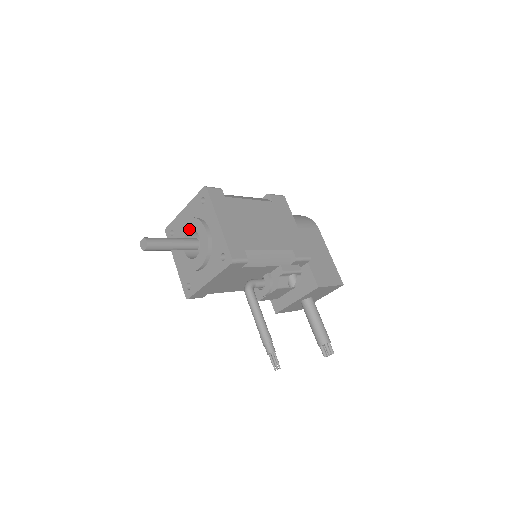
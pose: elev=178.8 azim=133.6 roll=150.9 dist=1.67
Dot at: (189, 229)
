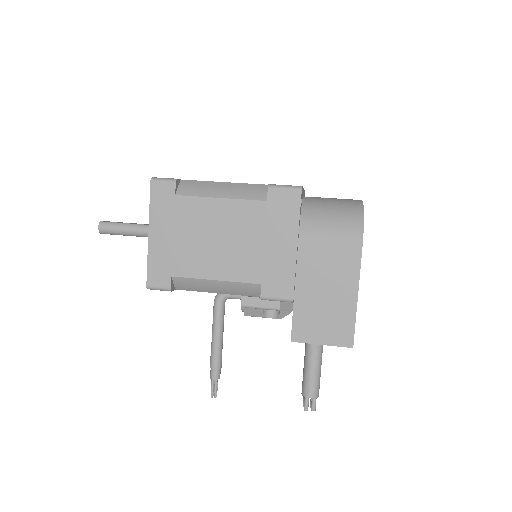
Dot at: occluded
